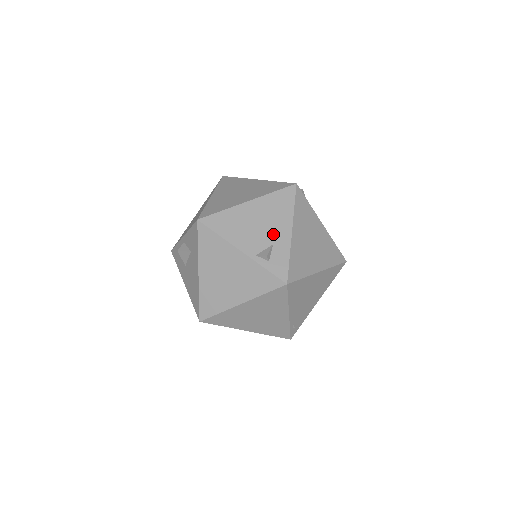
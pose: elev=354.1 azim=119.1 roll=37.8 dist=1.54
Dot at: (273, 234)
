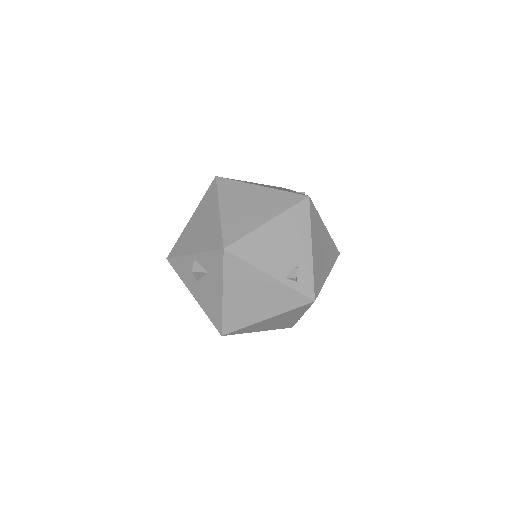
Dot at: (296, 253)
